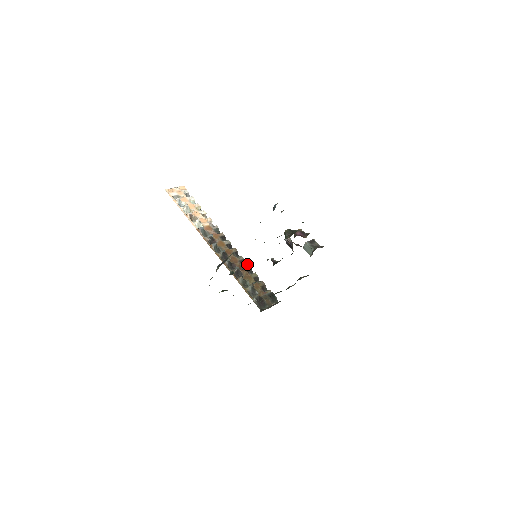
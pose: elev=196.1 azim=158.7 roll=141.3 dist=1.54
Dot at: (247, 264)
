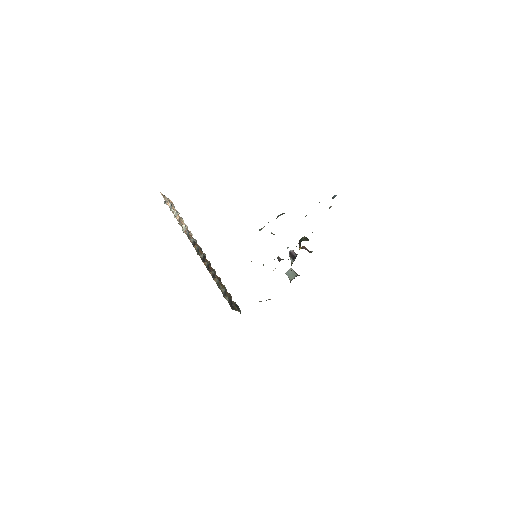
Dot at: occluded
